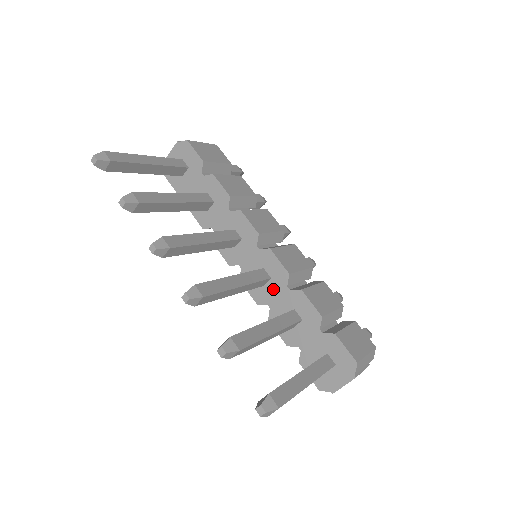
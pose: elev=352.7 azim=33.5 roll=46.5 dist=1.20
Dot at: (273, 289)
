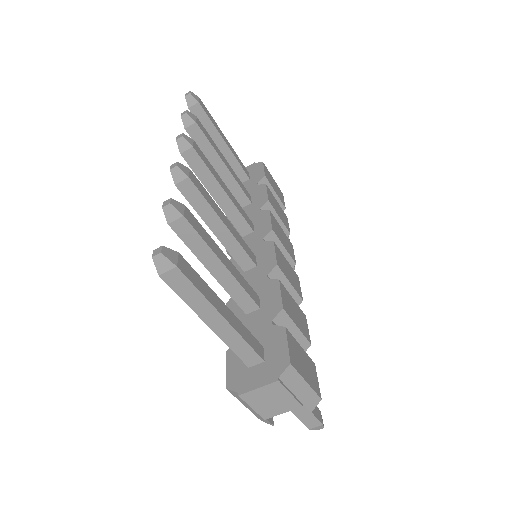
Dot at: (252, 276)
